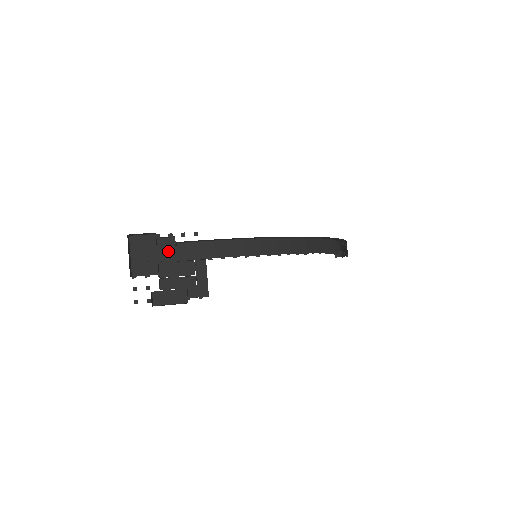
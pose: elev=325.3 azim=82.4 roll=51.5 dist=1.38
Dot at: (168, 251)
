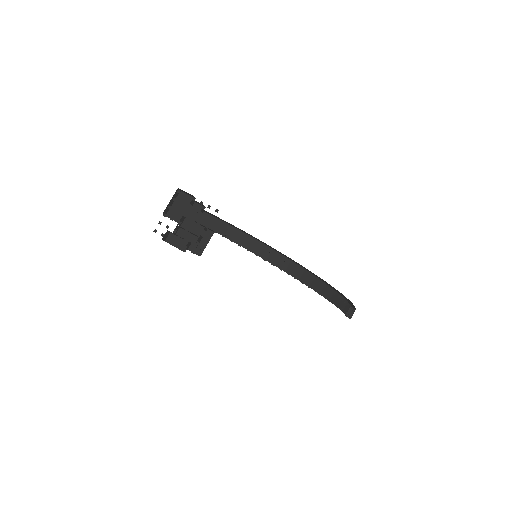
Dot at: (196, 213)
